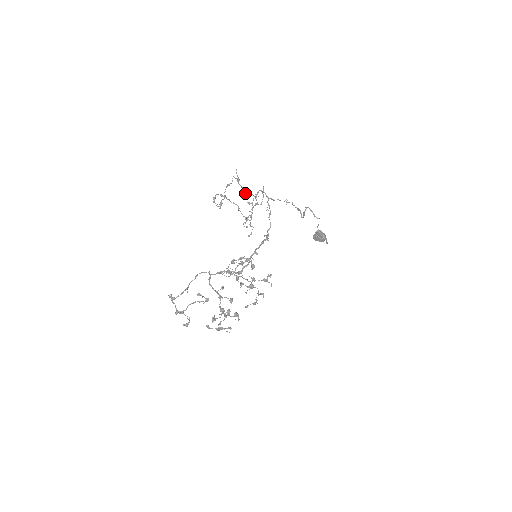
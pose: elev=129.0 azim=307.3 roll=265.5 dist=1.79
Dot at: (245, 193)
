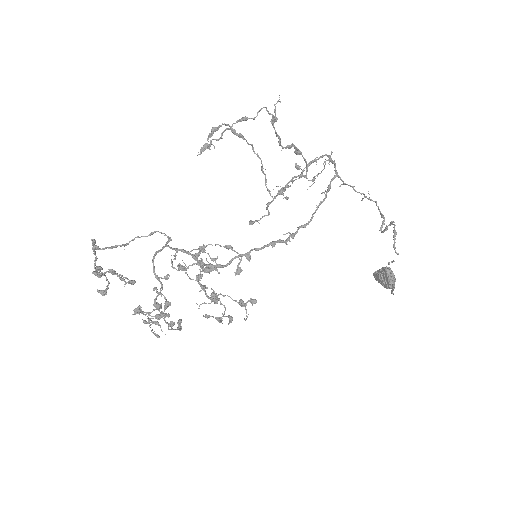
Dot at: occluded
